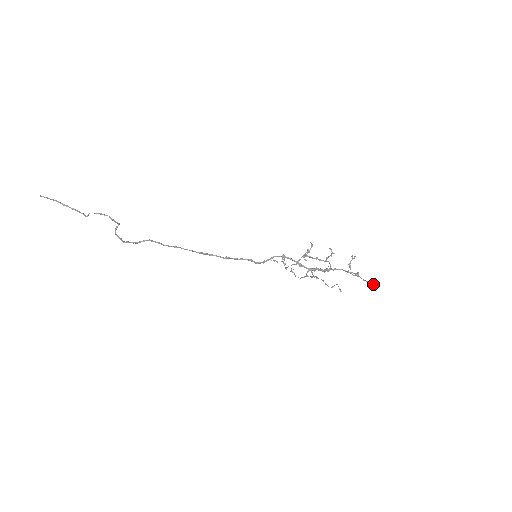
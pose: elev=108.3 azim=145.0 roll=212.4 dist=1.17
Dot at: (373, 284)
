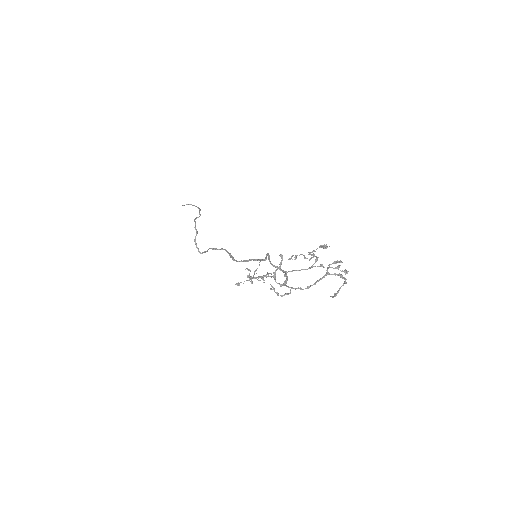
Dot at: (342, 285)
